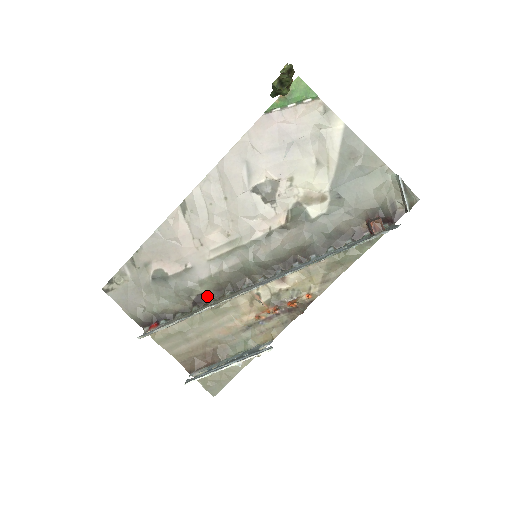
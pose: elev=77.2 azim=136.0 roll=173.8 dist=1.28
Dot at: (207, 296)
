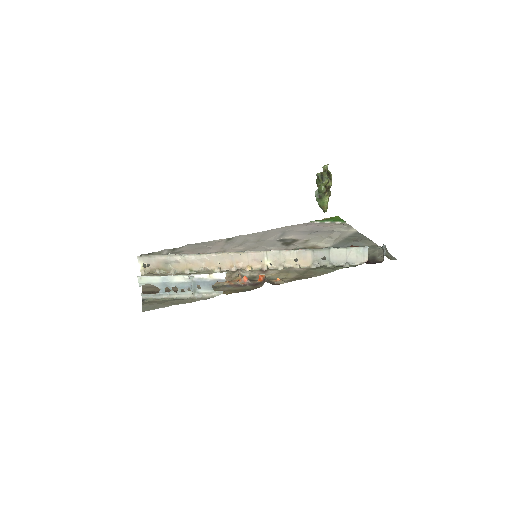
Dot at: occluded
